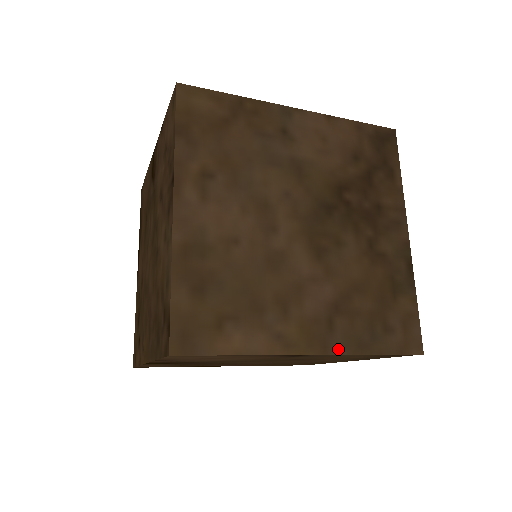
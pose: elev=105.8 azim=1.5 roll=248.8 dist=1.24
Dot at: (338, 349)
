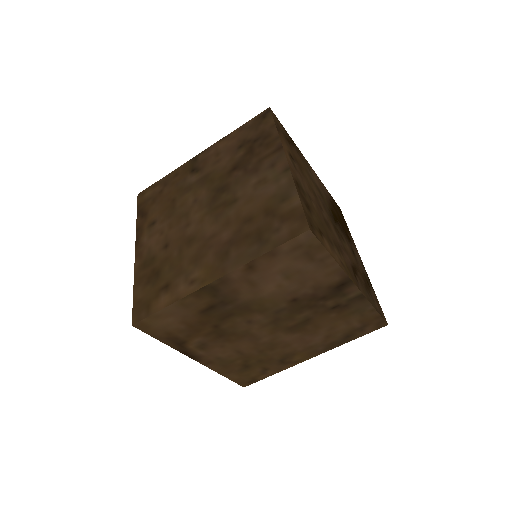
Dot at: (362, 291)
